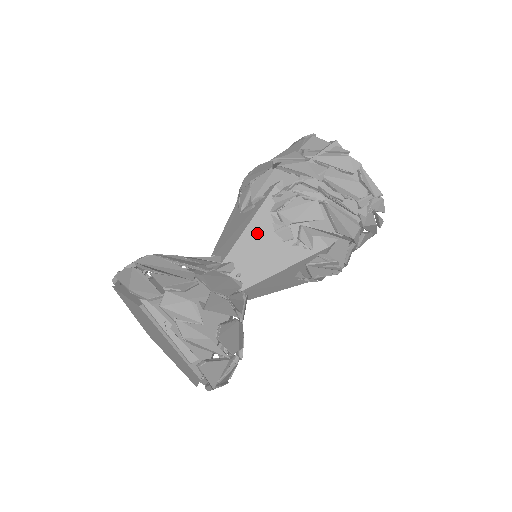
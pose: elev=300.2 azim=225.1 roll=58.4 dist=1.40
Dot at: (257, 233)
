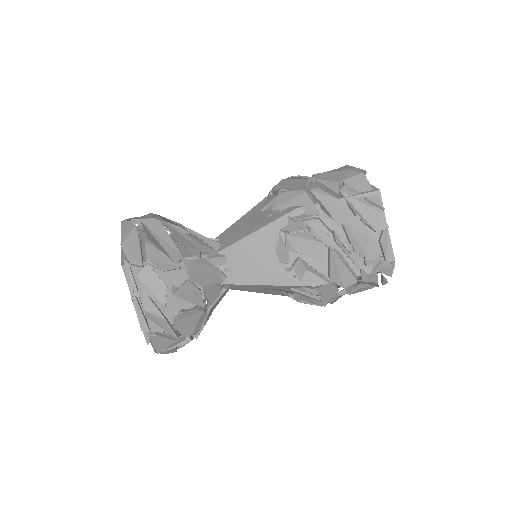
Dot at: (259, 242)
